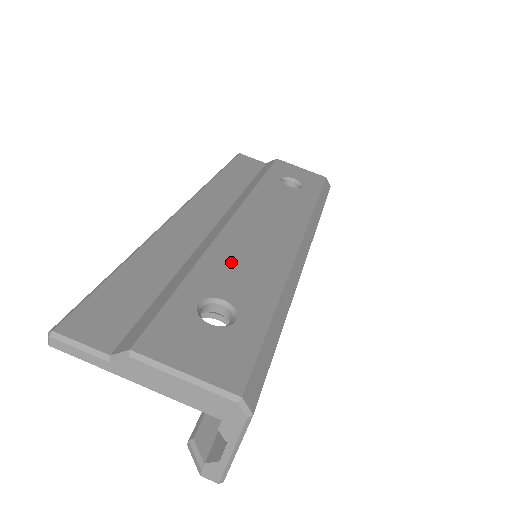
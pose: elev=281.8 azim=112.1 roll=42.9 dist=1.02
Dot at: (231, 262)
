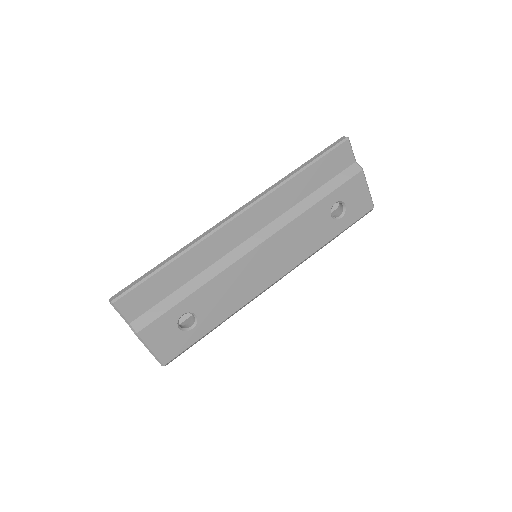
Dot at: (222, 289)
